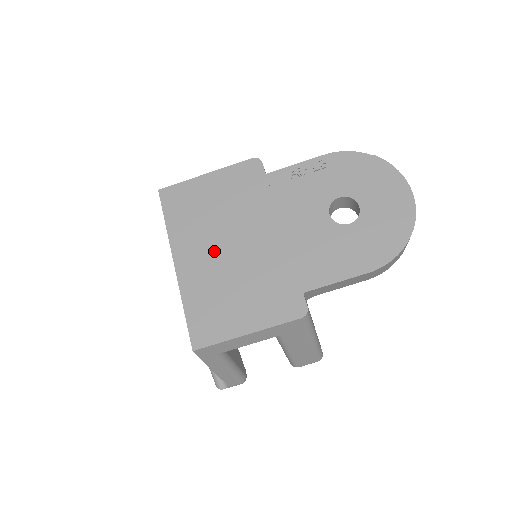
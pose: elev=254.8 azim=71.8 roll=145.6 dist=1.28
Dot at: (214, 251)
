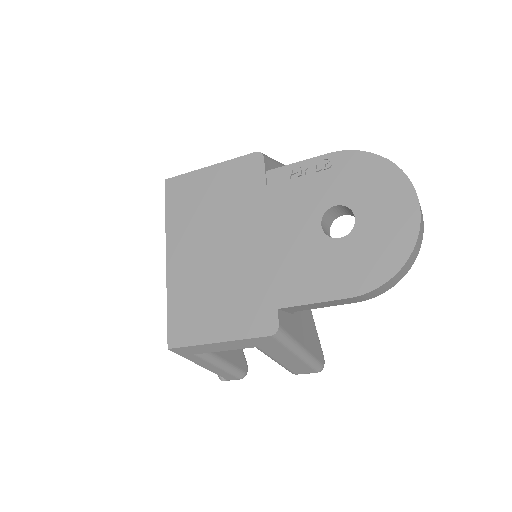
Dot at: (202, 250)
